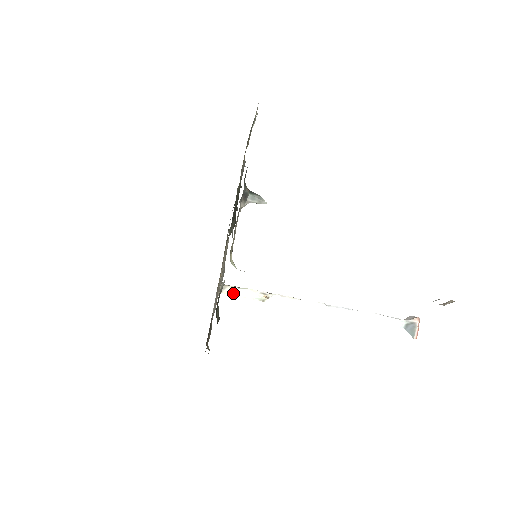
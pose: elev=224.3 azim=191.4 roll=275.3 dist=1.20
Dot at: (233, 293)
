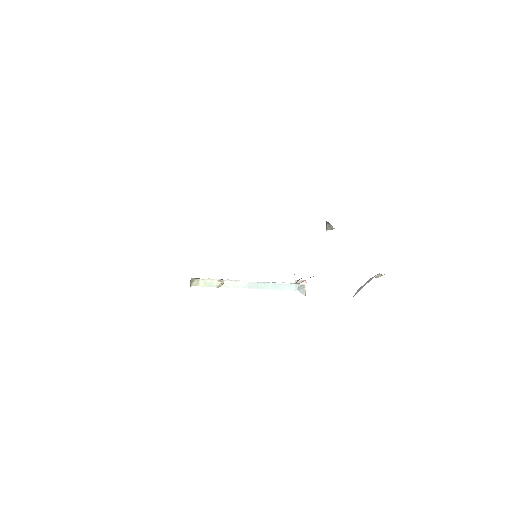
Dot at: (199, 284)
